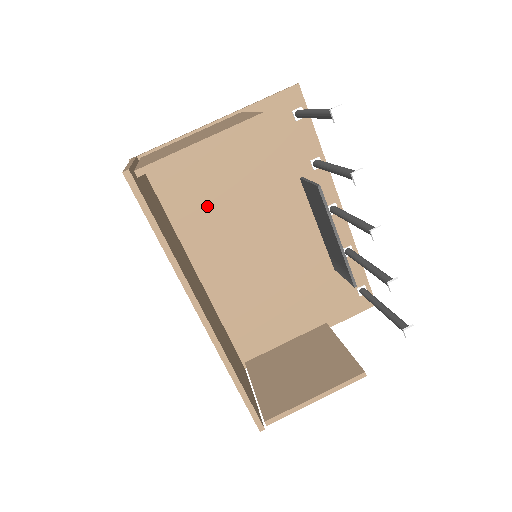
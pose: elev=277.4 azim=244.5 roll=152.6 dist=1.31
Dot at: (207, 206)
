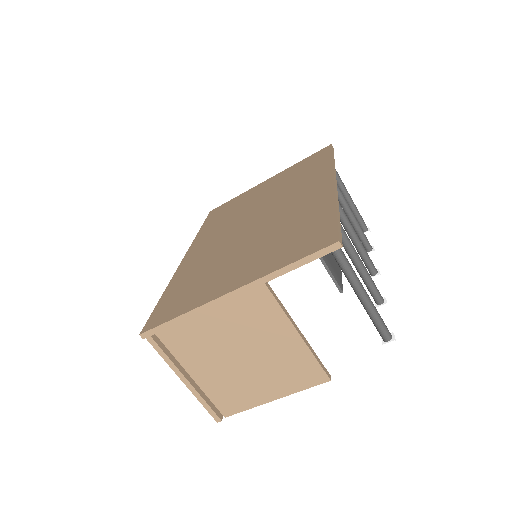
Dot at: occluded
